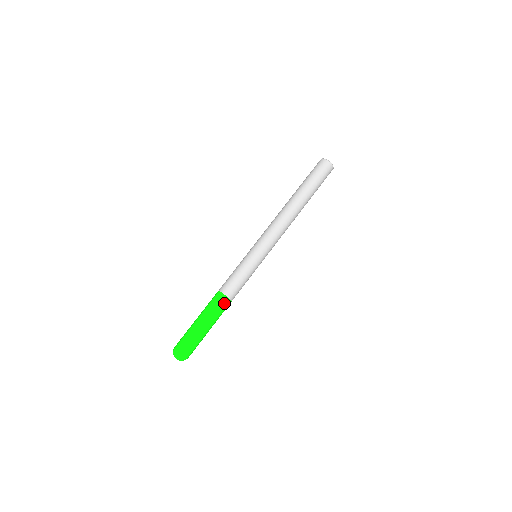
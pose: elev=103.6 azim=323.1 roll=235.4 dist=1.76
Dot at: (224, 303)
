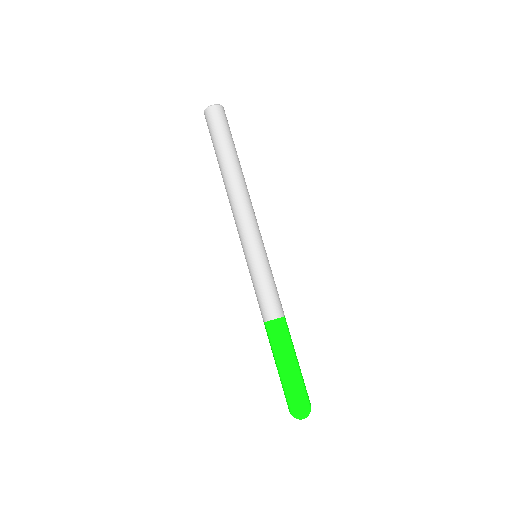
Dot at: (282, 326)
